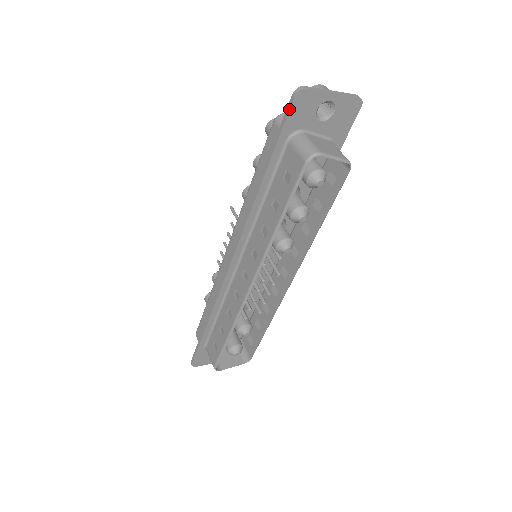
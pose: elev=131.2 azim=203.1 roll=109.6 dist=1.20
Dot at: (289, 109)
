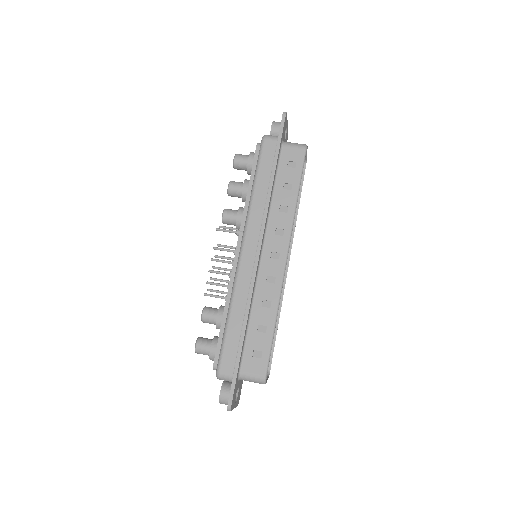
Dot at: (284, 122)
